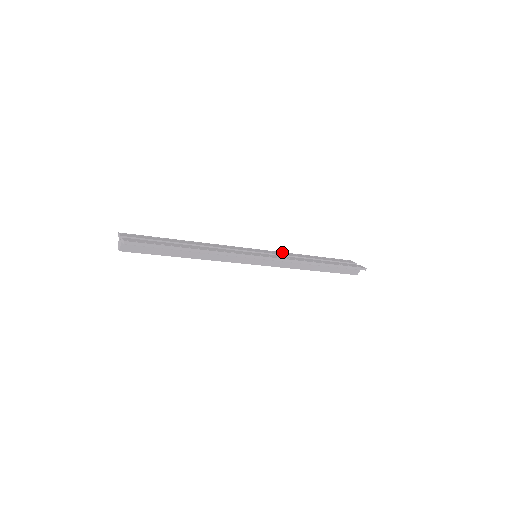
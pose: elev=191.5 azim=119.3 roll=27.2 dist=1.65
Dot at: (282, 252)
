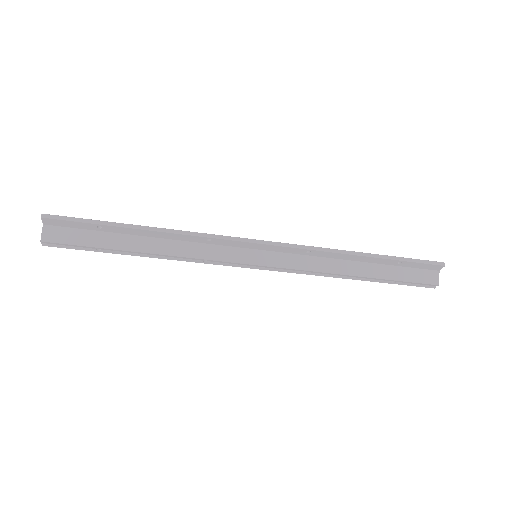
Dot at: occluded
